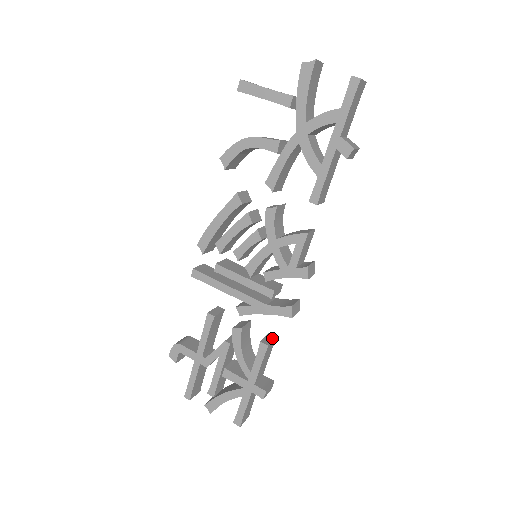
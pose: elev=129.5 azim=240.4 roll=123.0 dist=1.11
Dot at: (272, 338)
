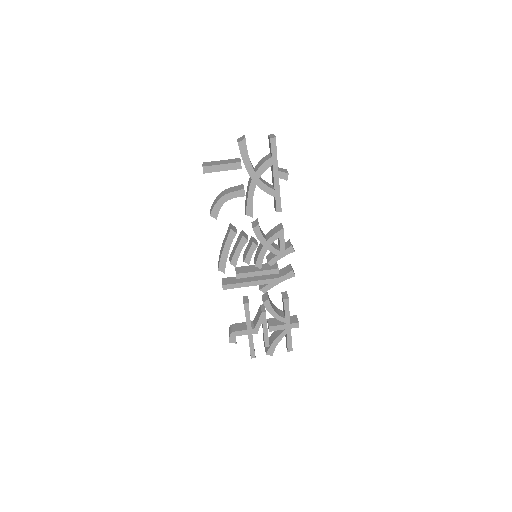
Dot at: (286, 293)
